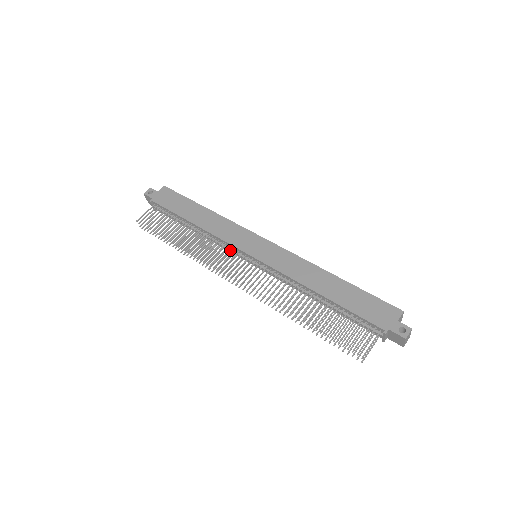
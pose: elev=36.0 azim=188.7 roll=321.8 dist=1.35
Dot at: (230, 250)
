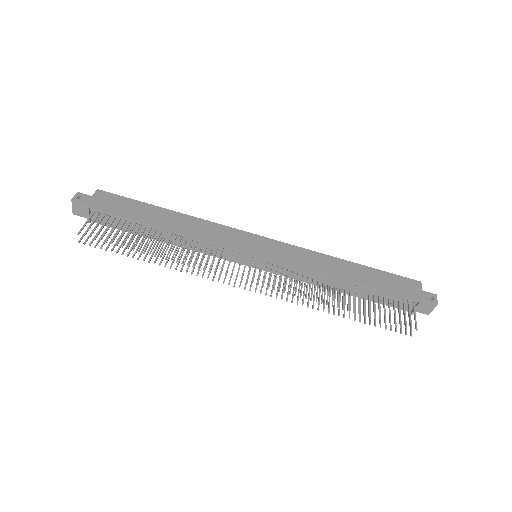
Dot at: (227, 253)
